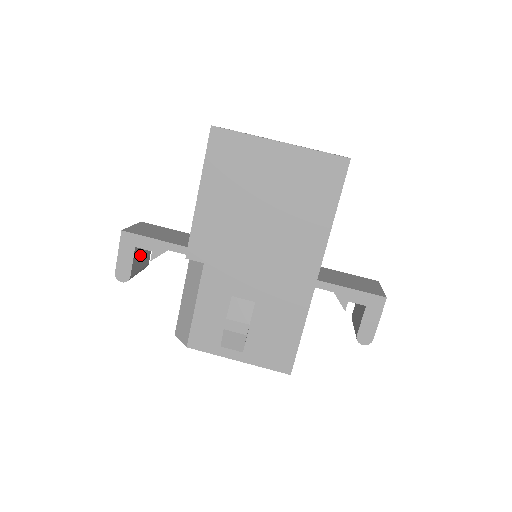
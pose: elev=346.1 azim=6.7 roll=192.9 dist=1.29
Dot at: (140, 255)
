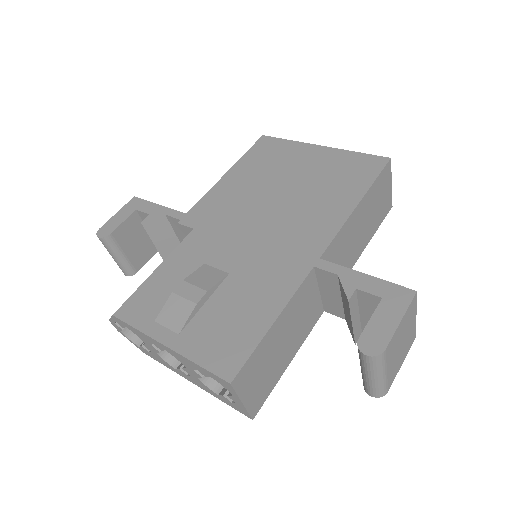
Dot at: (135, 235)
